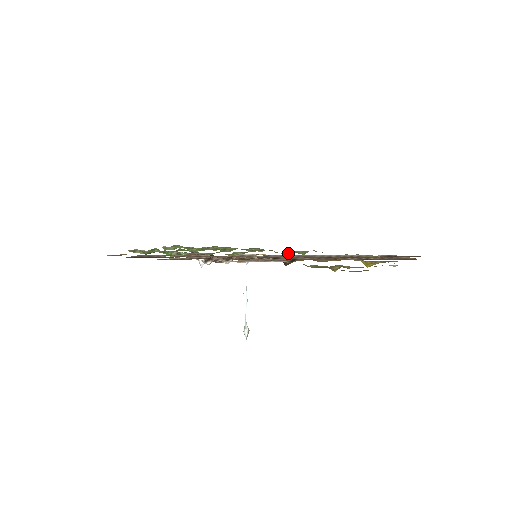
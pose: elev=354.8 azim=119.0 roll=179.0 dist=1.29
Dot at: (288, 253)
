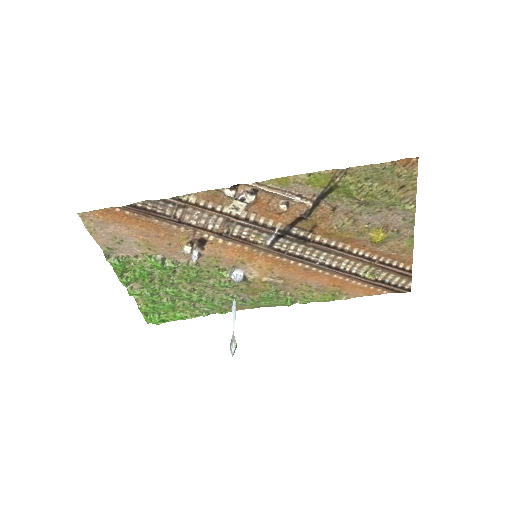
Dot at: (276, 293)
